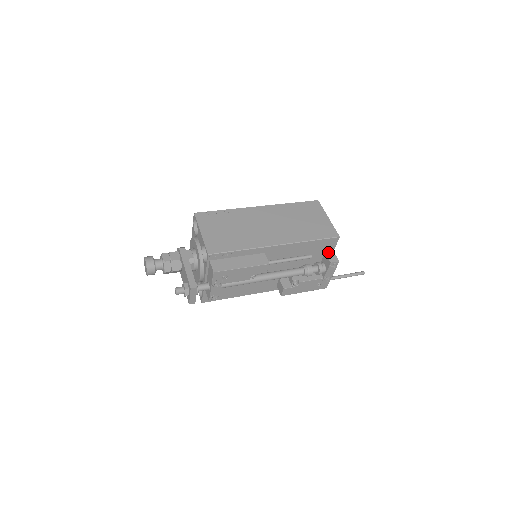
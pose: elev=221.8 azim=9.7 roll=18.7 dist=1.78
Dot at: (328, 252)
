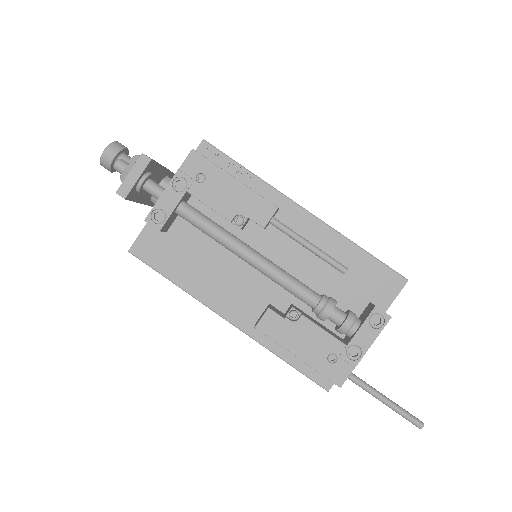
Dot at: (375, 305)
